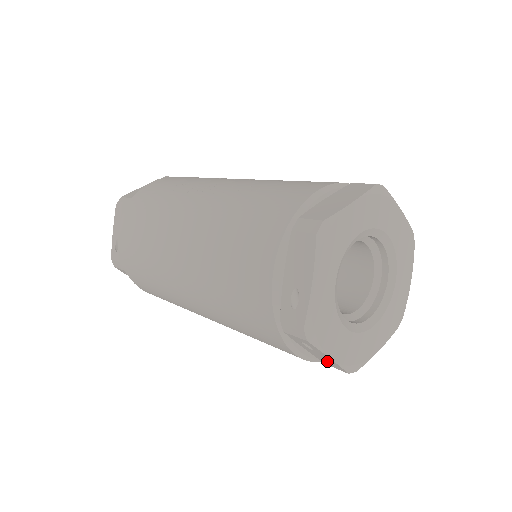
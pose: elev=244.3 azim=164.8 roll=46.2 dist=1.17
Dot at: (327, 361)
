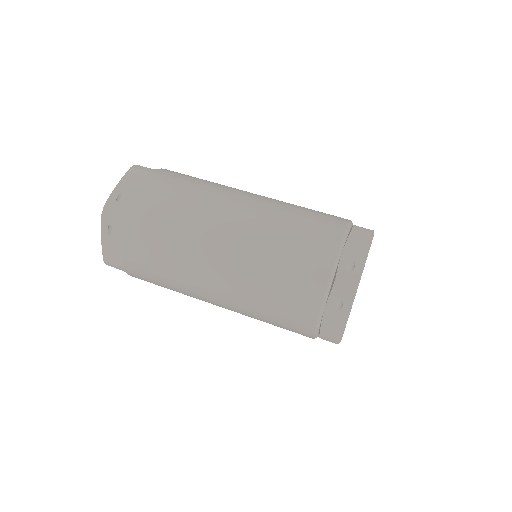
Dot at: (333, 326)
